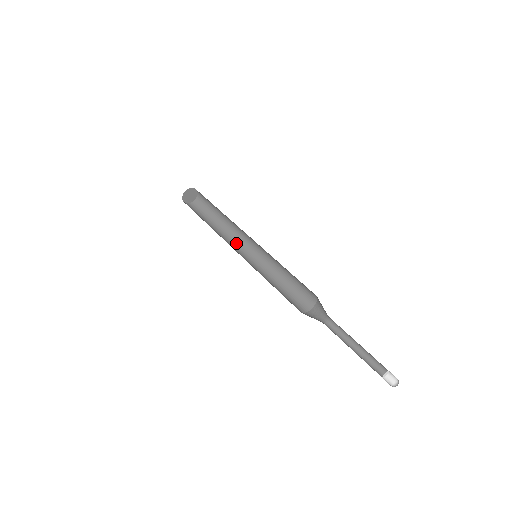
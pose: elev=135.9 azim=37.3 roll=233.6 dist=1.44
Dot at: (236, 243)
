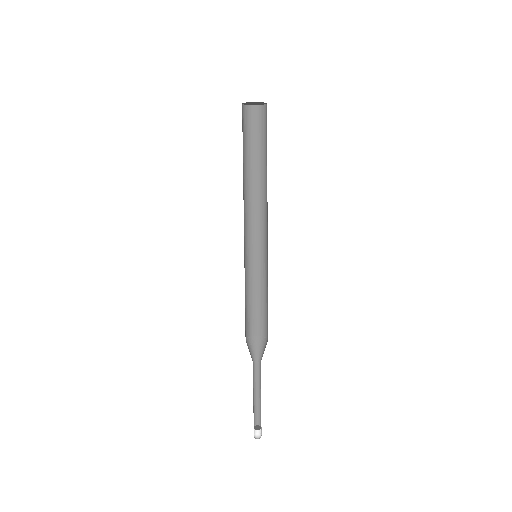
Dot at: (265, 213)
